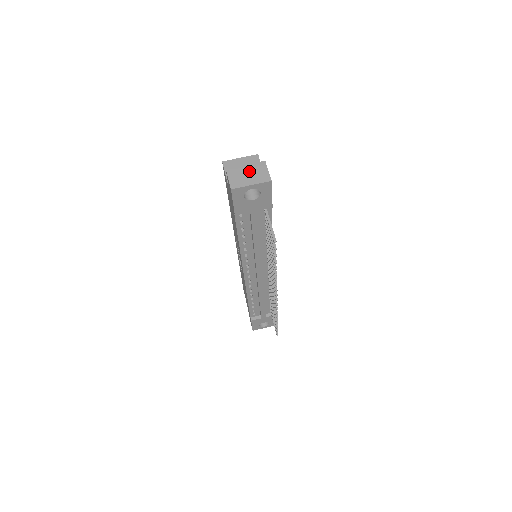
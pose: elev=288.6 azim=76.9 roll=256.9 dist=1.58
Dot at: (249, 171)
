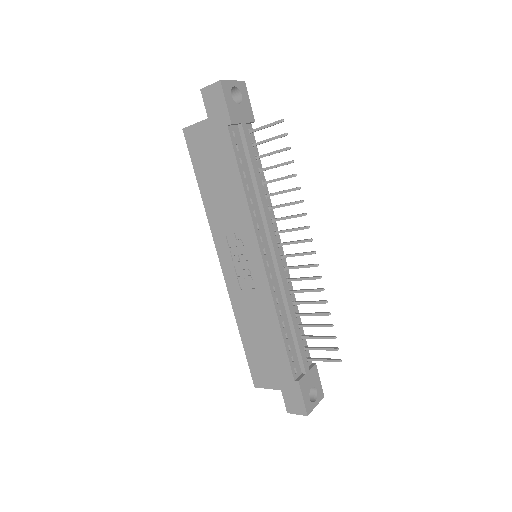
Dot at: occluded
